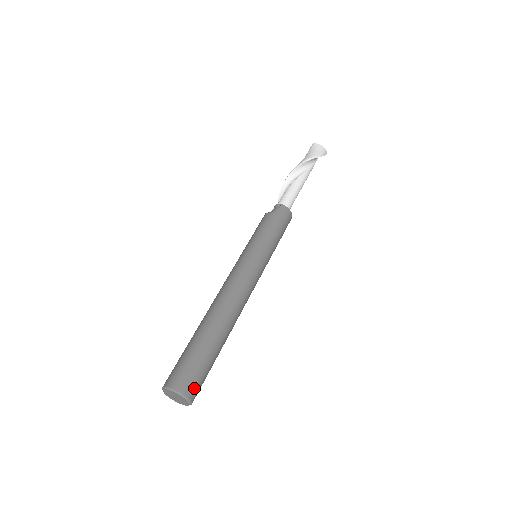
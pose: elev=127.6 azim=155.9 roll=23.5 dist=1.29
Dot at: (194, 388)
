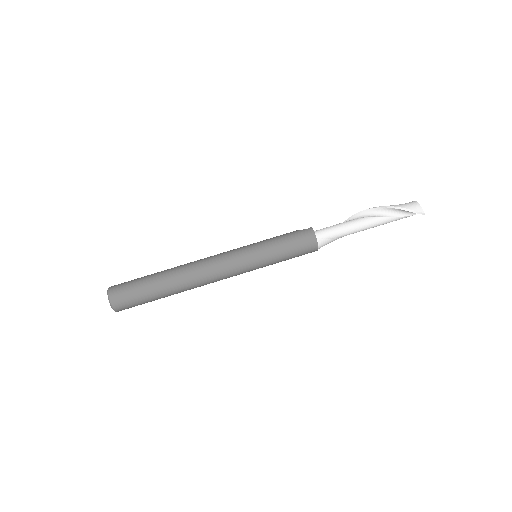
Dot at: (118, 296)
